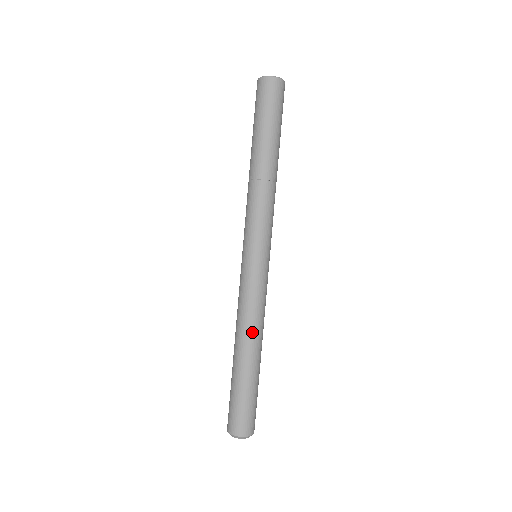
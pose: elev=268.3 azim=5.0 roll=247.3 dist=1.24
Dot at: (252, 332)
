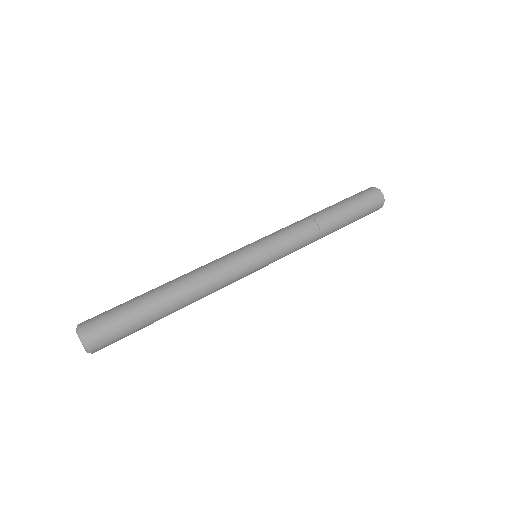
Dot at: (198, 288)
